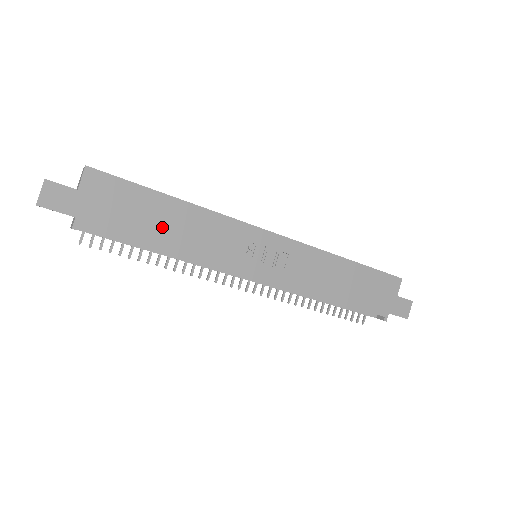
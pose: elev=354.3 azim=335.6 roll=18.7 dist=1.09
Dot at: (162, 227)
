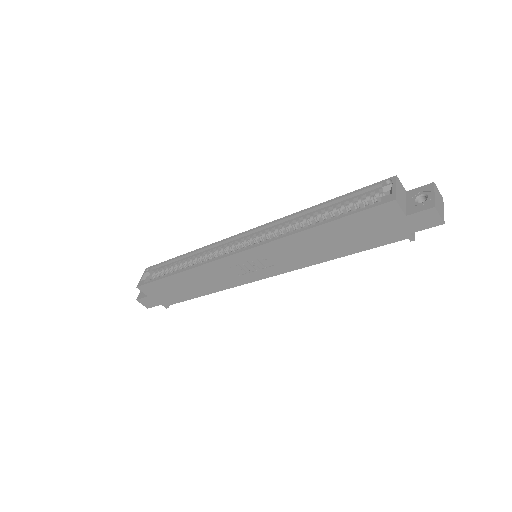
Dot at: (190, 288)
